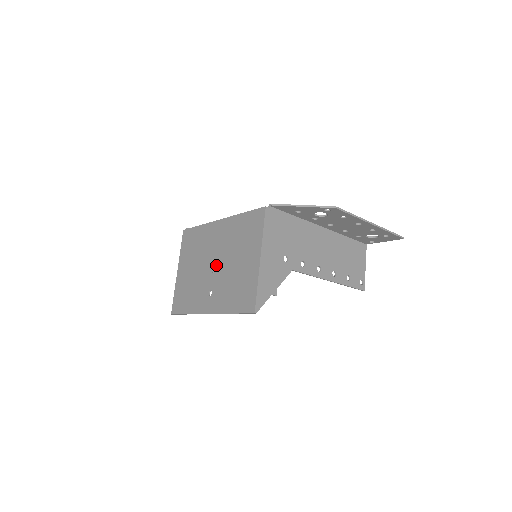
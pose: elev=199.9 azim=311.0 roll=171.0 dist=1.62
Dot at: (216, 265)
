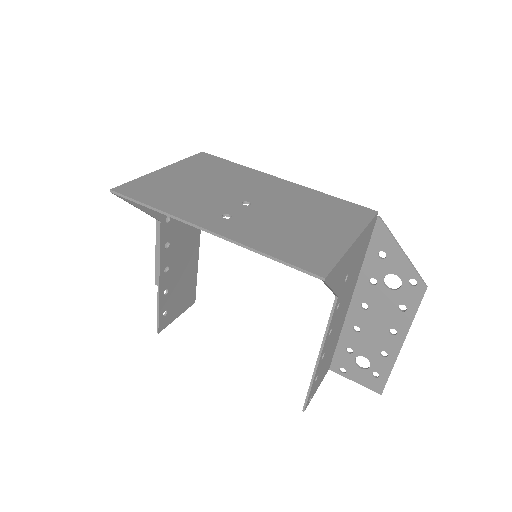
Dot at: (256, 203)
